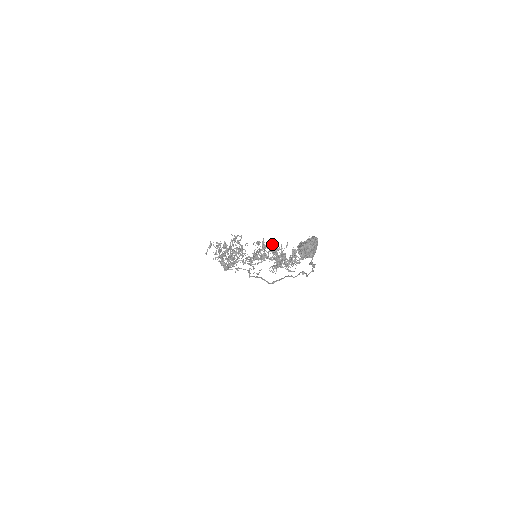
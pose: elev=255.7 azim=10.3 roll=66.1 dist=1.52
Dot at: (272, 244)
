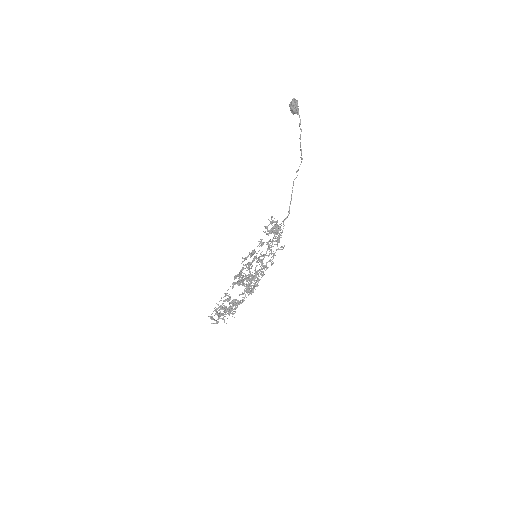
Dot at: (253, 258)
